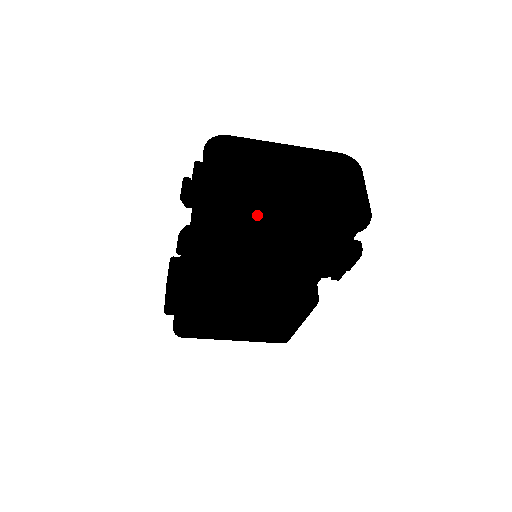
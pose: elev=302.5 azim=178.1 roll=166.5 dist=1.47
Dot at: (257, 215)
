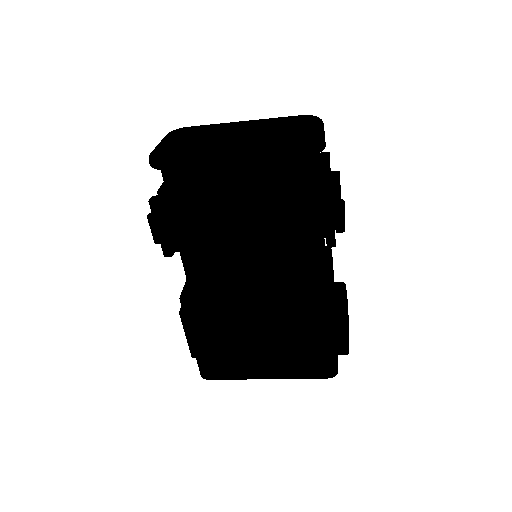
Dot at: (194, 158)
